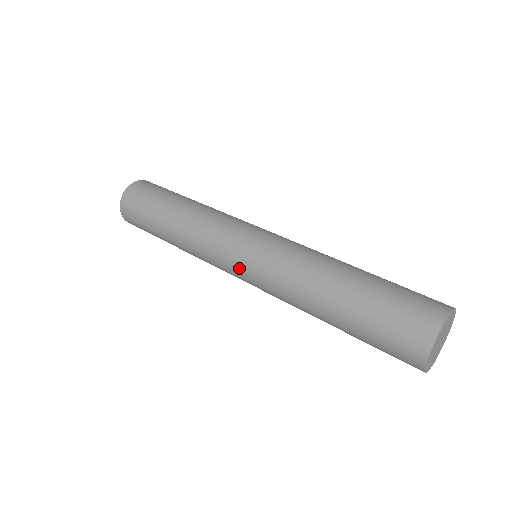
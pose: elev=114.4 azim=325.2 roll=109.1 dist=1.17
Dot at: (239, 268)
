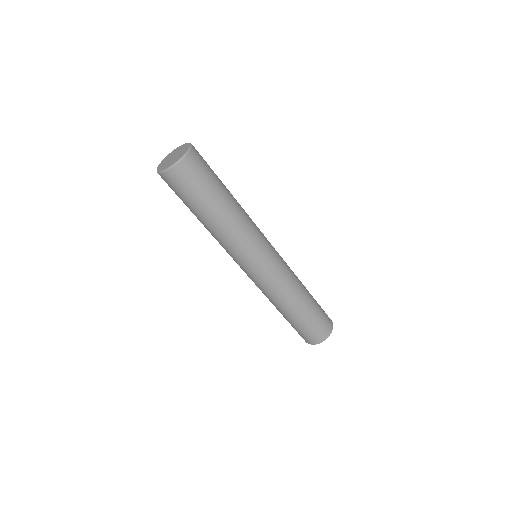
Dot at: (243, 270)
